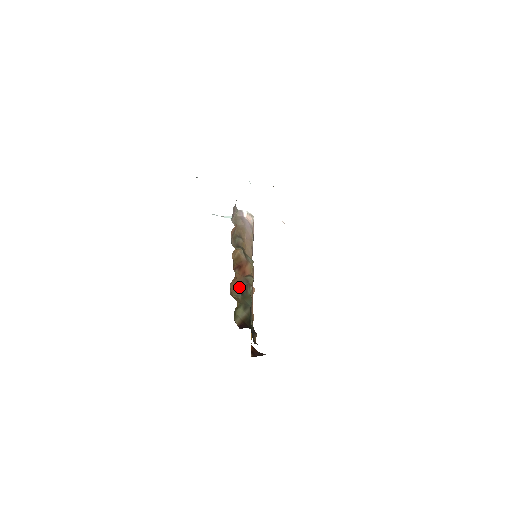
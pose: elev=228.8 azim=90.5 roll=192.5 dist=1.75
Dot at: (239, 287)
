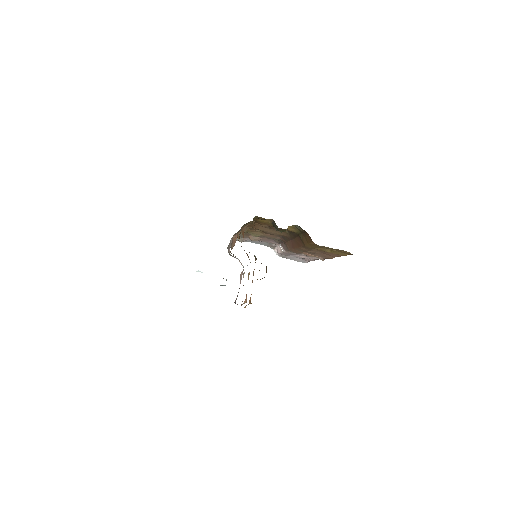
Dot at: occluded
